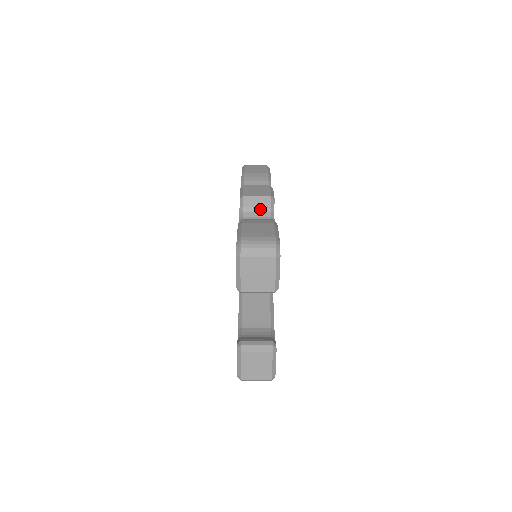
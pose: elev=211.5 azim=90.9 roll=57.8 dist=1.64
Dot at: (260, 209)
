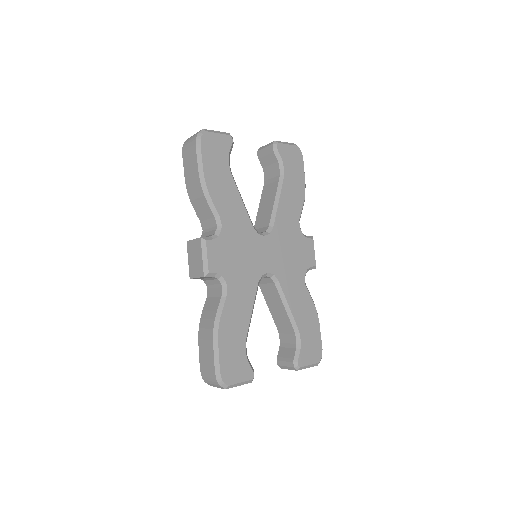
Dot at: (210, 279)
